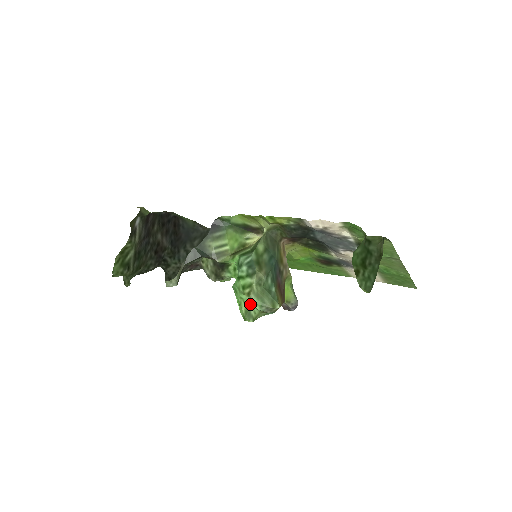
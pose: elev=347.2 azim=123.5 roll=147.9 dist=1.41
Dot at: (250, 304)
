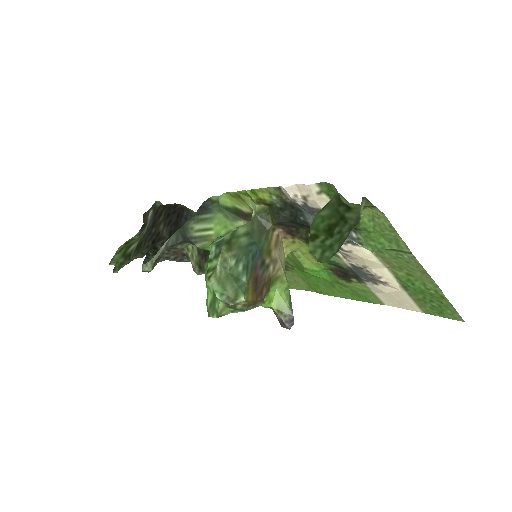
Dot at: occluded
